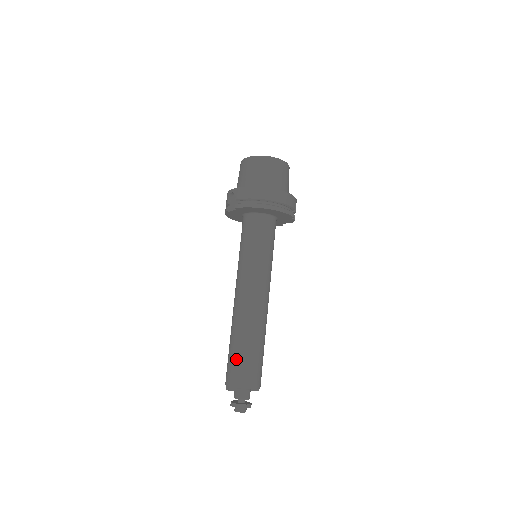
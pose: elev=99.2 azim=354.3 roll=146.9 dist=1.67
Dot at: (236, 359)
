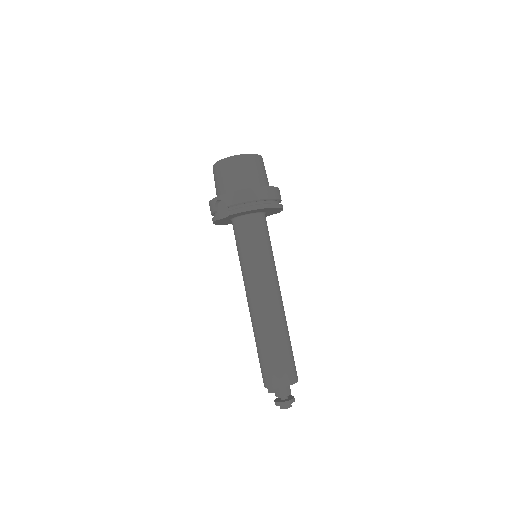
Dot at: (272, 361)
